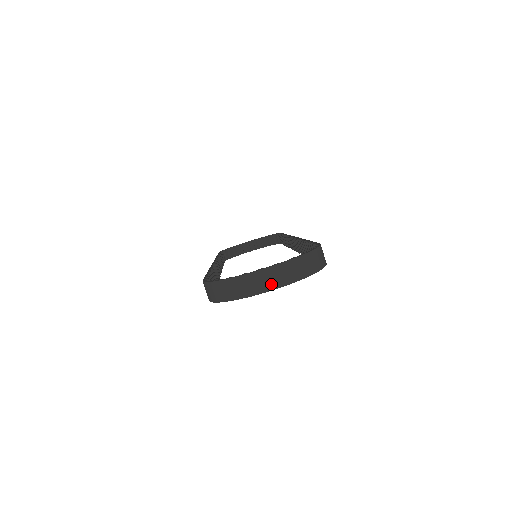
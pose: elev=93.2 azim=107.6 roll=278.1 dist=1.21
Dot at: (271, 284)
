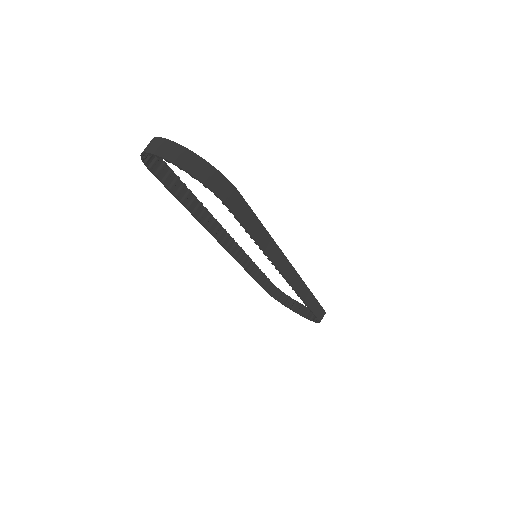
Dot at: (161, 151)
